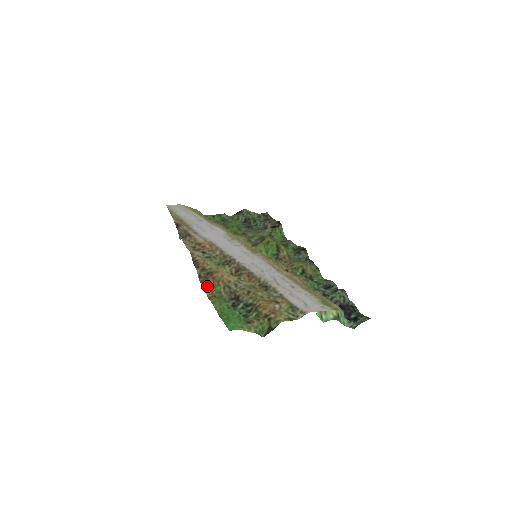
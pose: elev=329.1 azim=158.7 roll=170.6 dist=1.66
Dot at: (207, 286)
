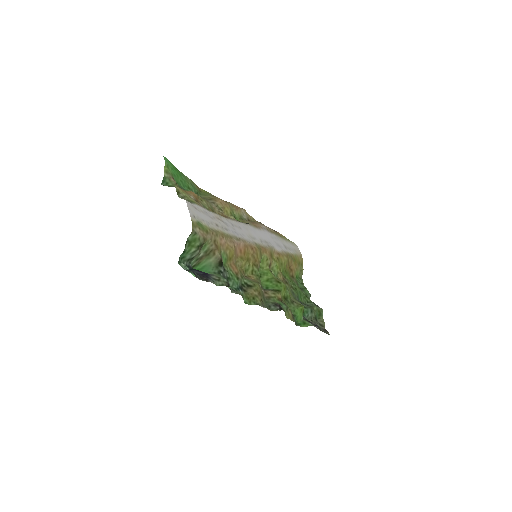
Dot at: (210, 193)
